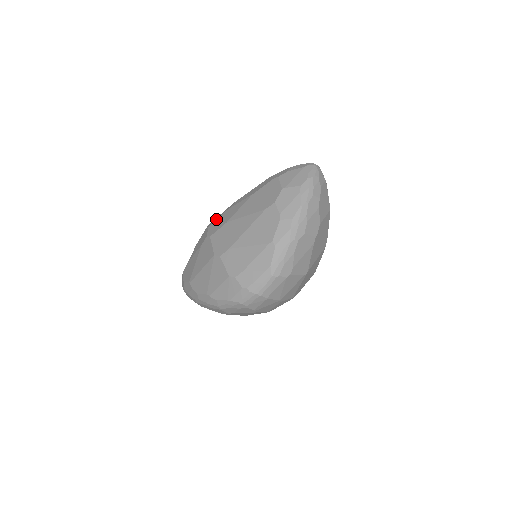
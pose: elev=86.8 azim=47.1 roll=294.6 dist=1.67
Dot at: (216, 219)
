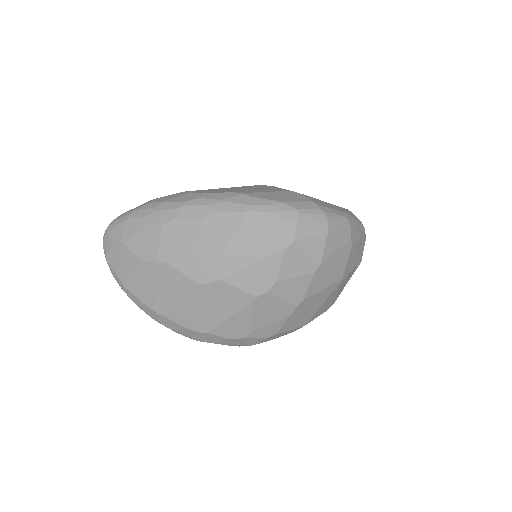
Dot at: occluded
